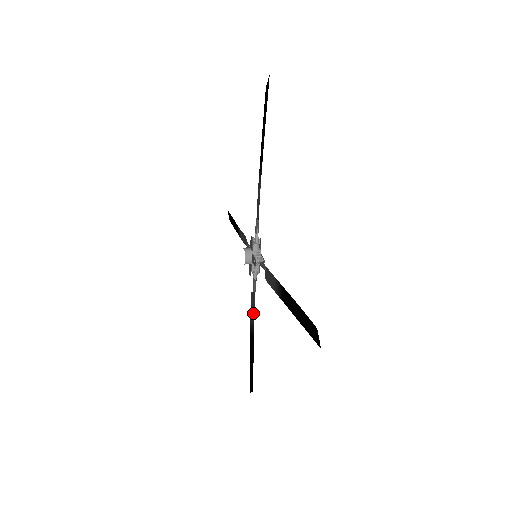
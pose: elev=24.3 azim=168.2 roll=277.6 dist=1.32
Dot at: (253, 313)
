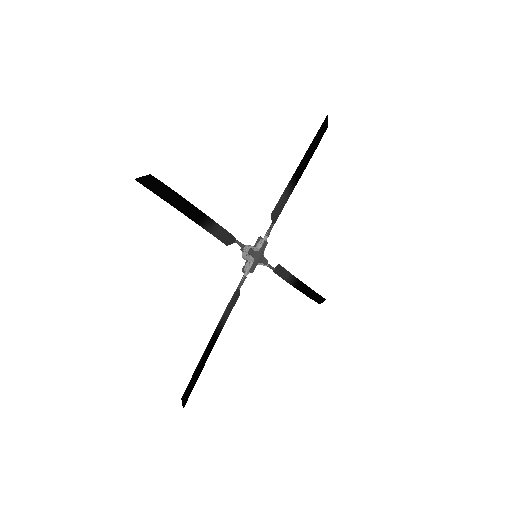
Dot at: (226, 309)
